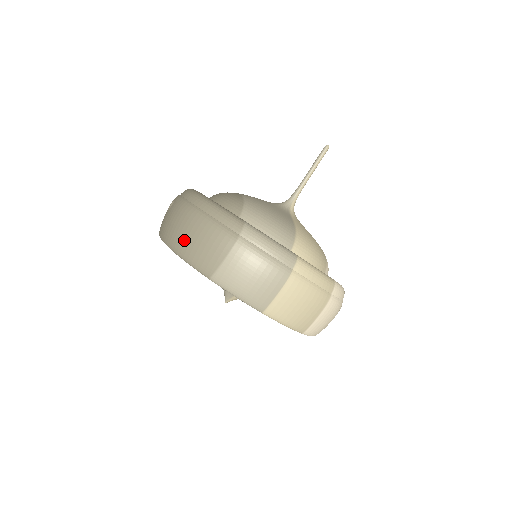
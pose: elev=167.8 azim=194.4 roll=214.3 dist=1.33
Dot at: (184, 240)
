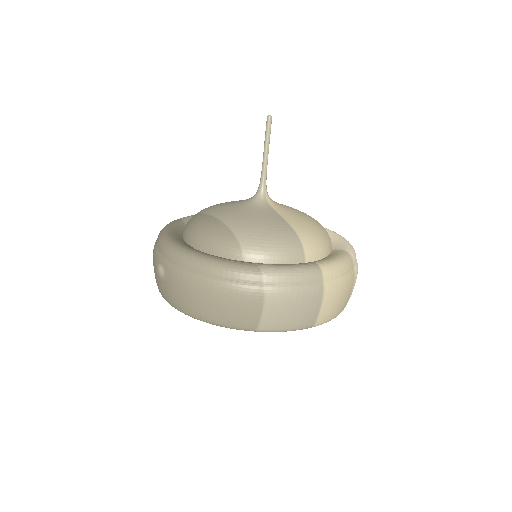
Dot at: (210, 311)
